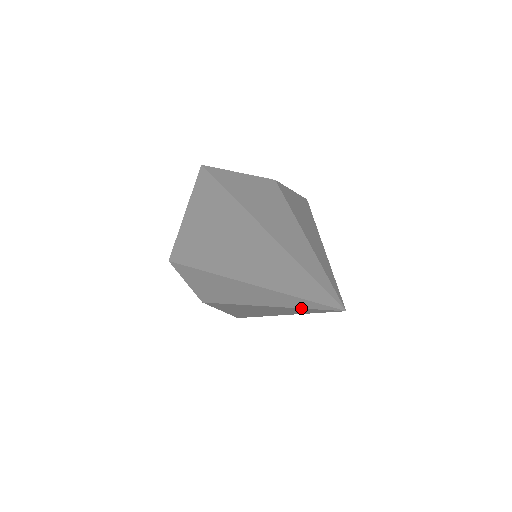
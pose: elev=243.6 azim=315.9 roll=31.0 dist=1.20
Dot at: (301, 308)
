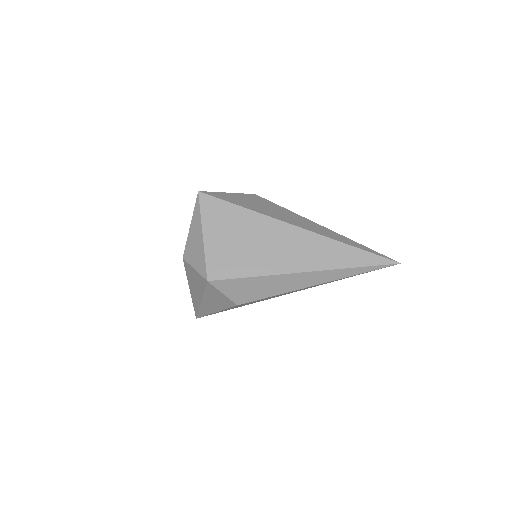
Dot at: occluded
